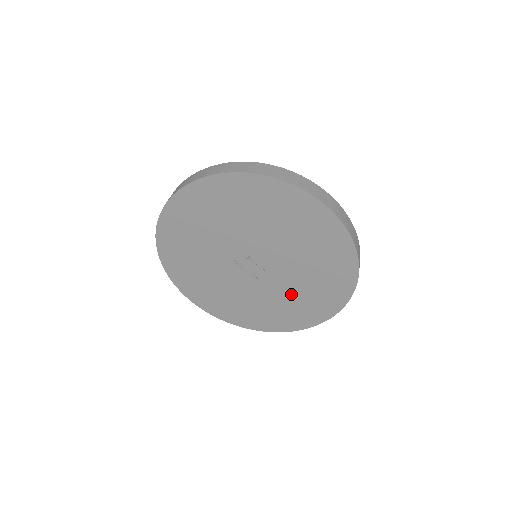
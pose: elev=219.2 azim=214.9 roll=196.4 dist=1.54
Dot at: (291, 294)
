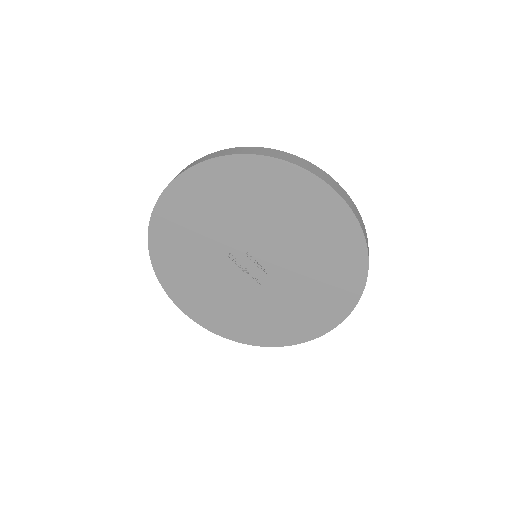
Dot at: (289, 301)
